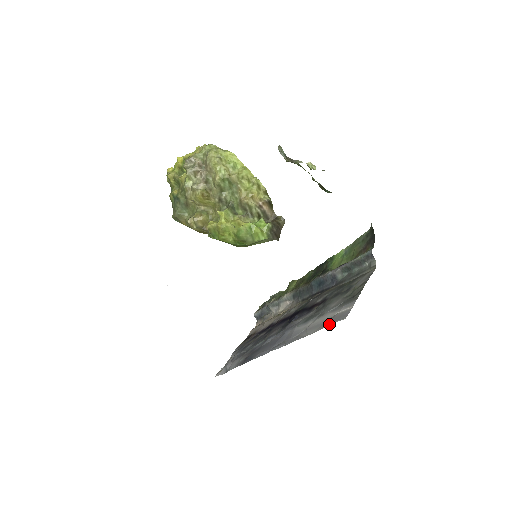
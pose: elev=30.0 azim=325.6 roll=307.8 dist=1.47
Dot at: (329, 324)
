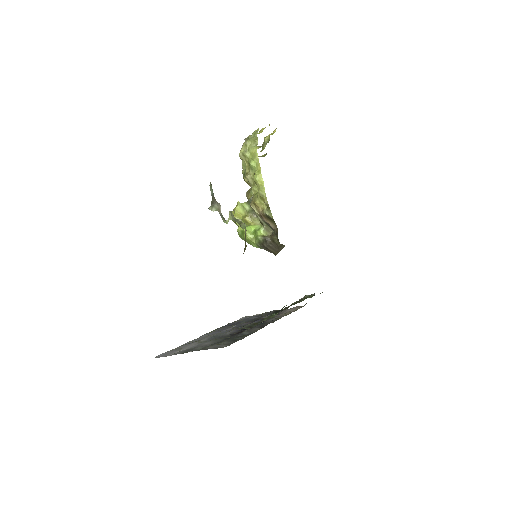
Dot at: (166, 352)
